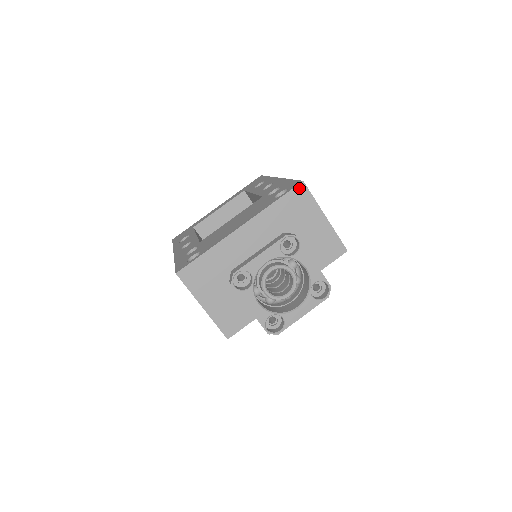
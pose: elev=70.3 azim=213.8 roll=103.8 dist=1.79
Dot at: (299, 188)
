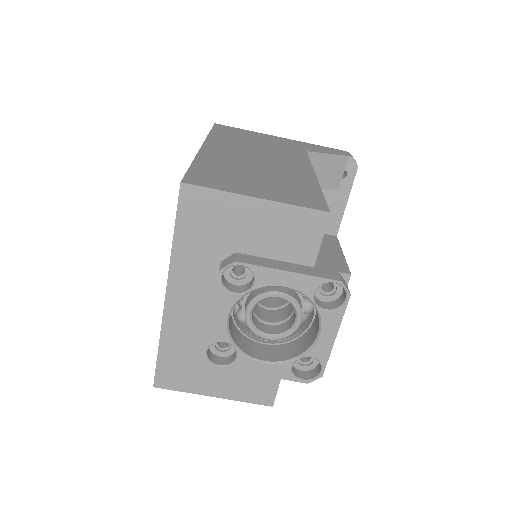
Dot at: (185, 196)
